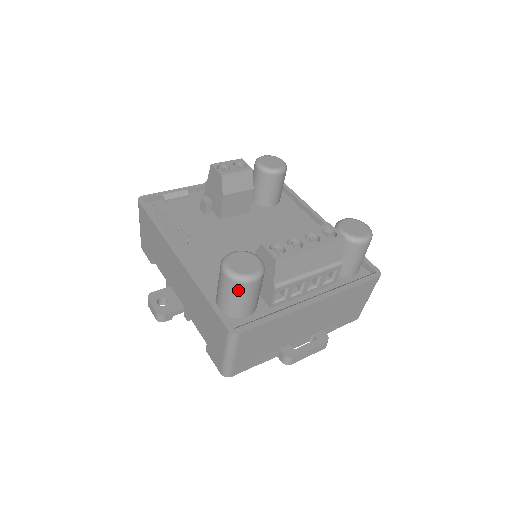
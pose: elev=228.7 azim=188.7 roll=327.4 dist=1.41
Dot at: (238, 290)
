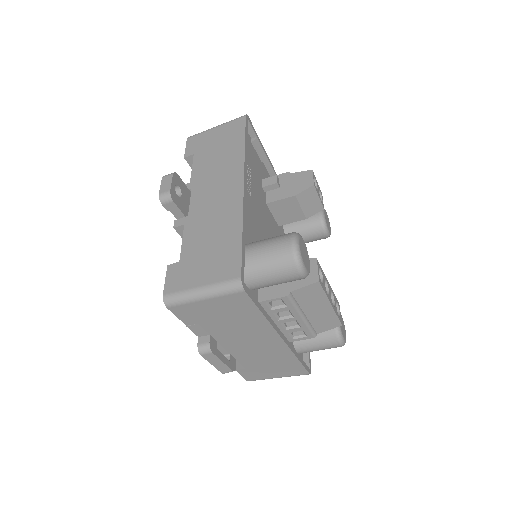
Dot at: (284, 264)
